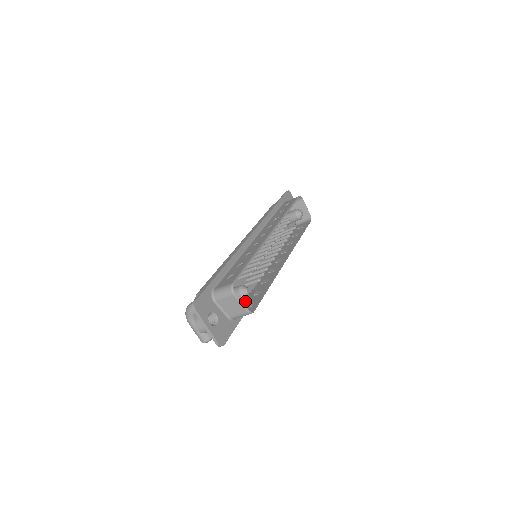
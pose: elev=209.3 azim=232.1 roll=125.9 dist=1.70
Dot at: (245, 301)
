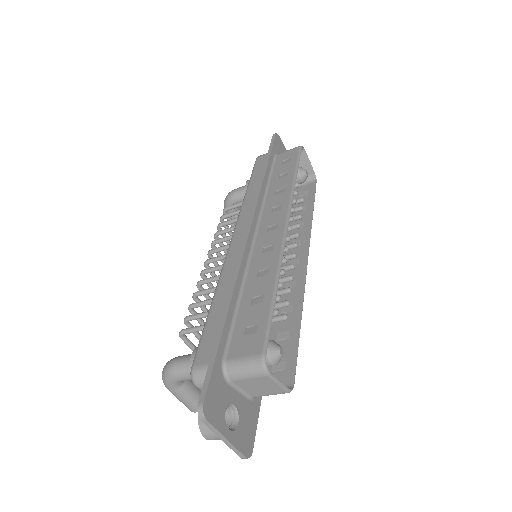
Dot at: occluded
